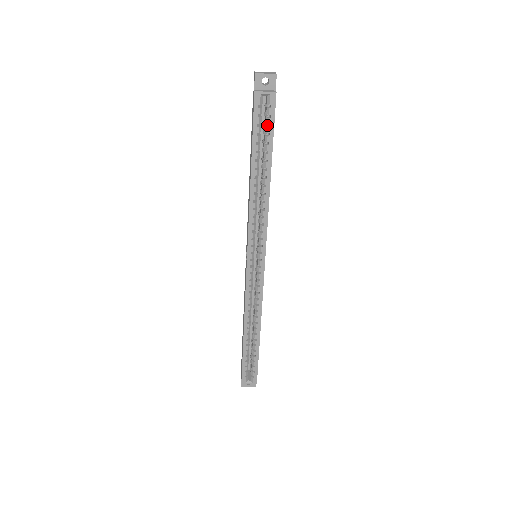
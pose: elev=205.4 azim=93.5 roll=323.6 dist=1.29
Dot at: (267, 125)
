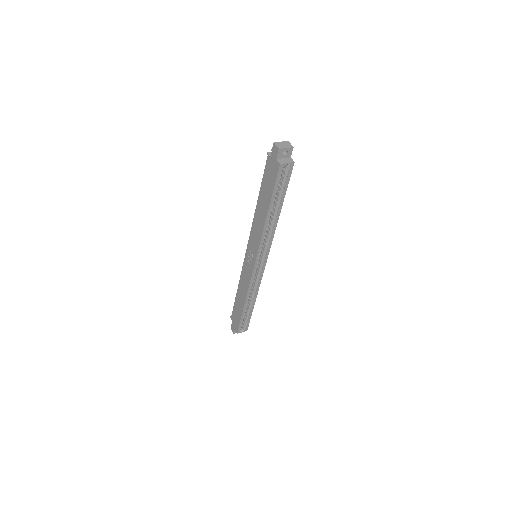
Dot at: (283, 181)
